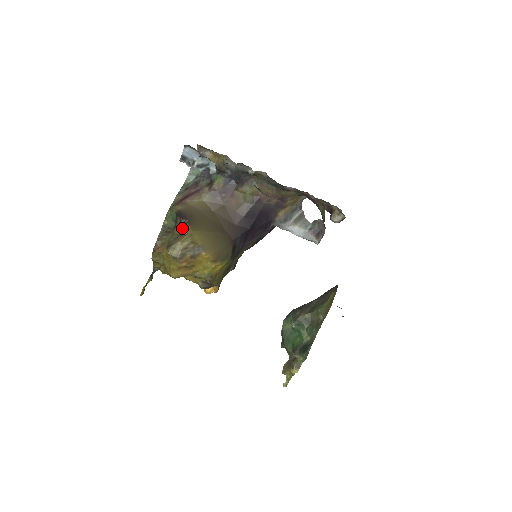
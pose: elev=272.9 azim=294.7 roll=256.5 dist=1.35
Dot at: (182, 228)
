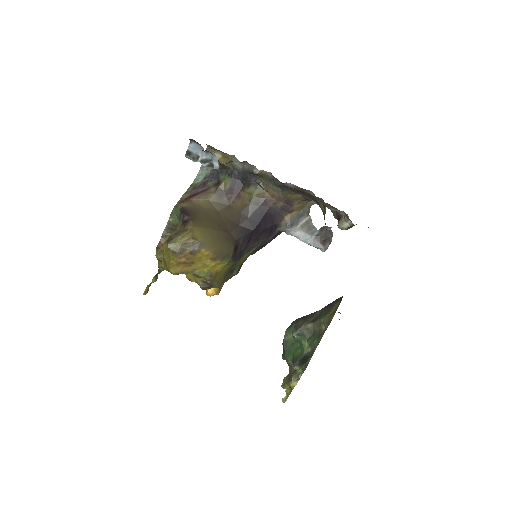
Dot at: (184, 224)
